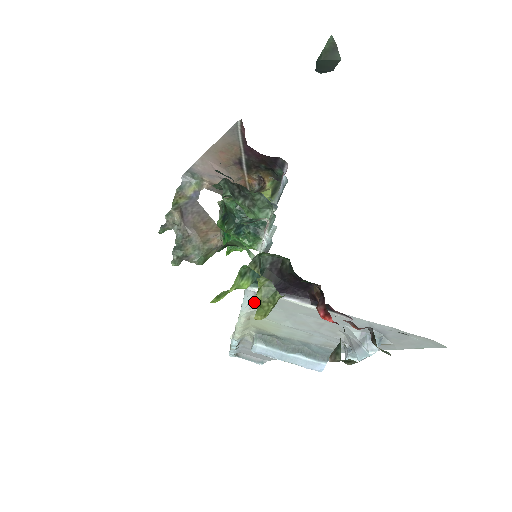
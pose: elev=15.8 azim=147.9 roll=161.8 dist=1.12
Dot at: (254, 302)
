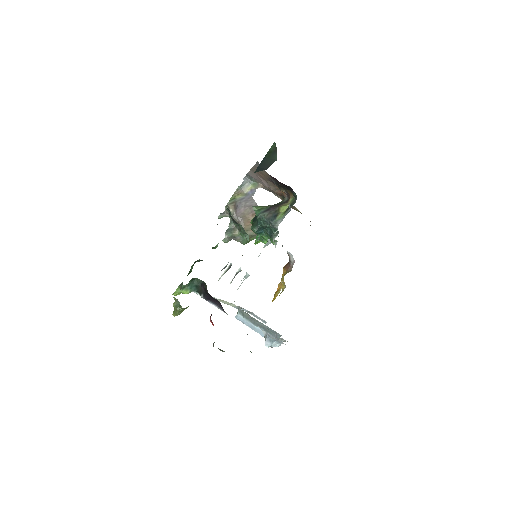
Dot at: occluded
